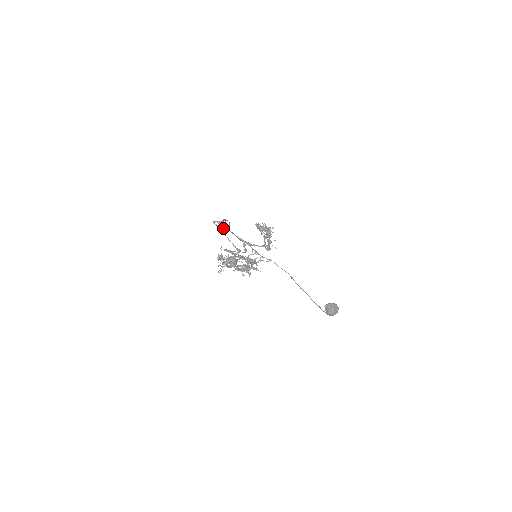
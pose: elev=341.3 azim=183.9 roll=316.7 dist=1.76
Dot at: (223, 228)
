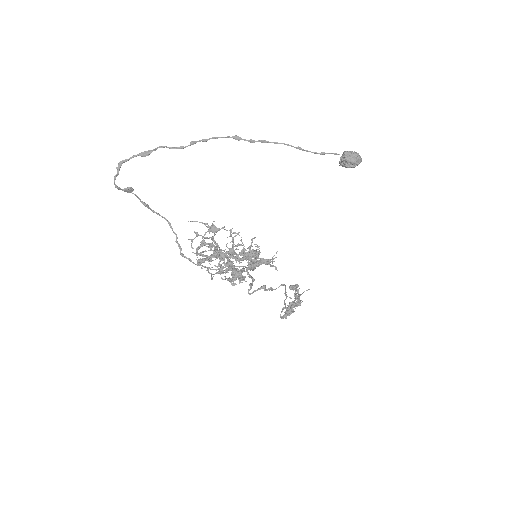
Dot at: (178, 246)
